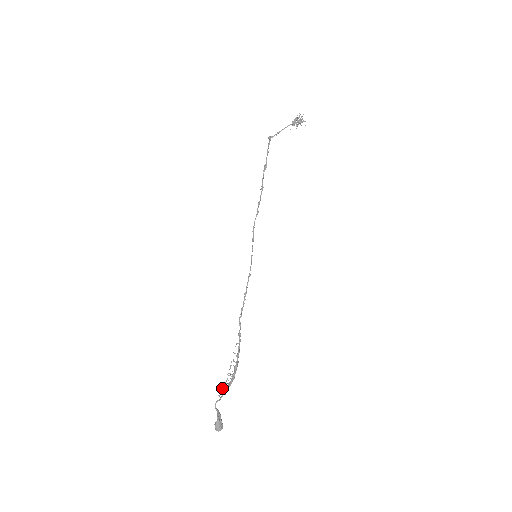
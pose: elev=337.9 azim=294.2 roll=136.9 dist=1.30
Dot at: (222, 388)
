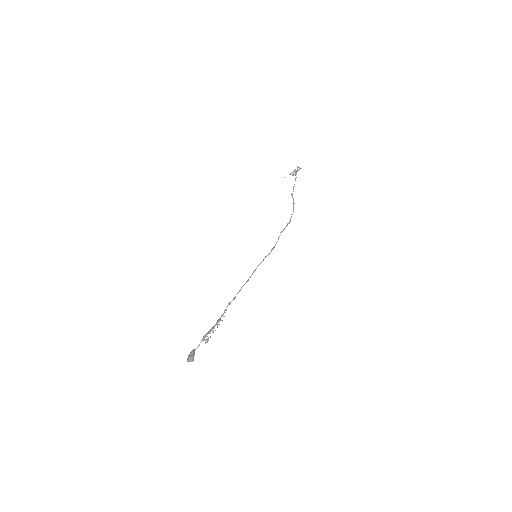
Dot at: (204, 337)
